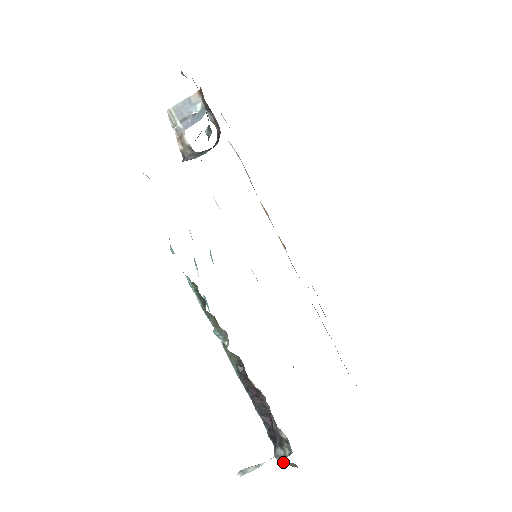
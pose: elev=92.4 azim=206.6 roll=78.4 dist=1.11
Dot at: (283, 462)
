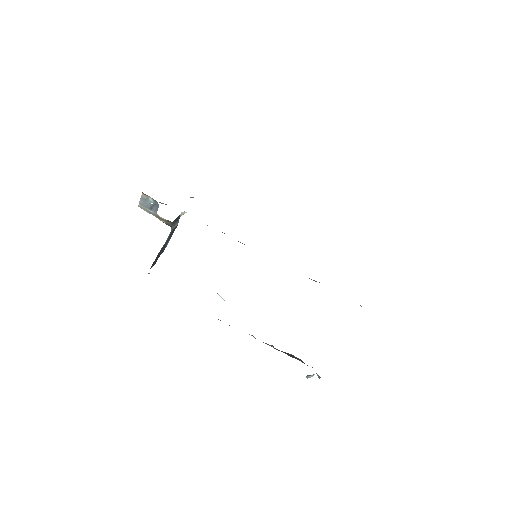
Dot at: occluded
